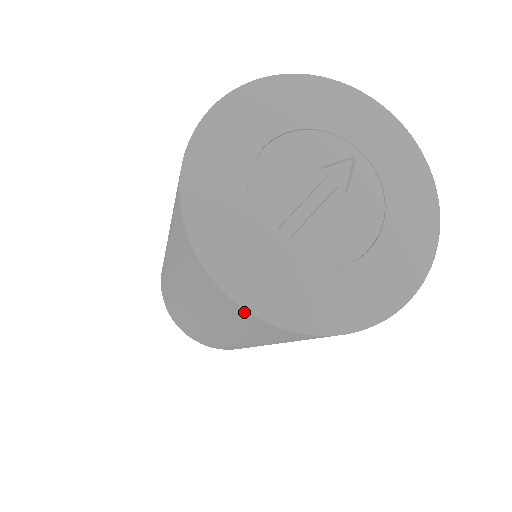
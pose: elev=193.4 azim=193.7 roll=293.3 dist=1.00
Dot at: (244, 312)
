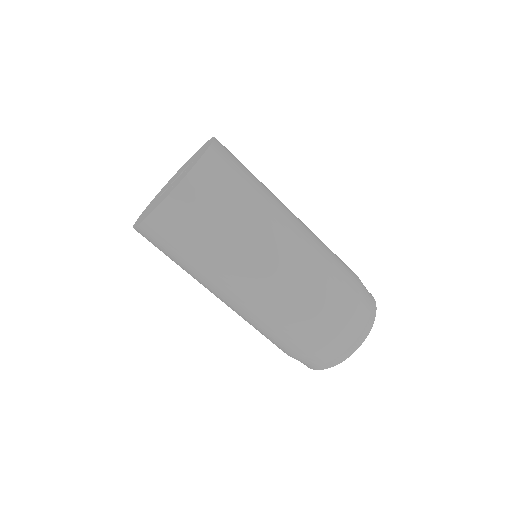
Dot at: occluded
